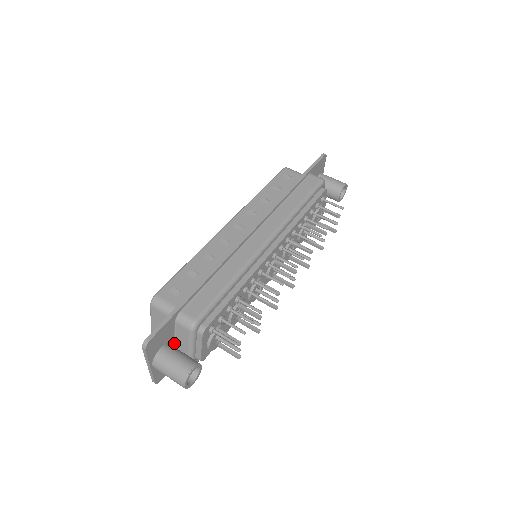
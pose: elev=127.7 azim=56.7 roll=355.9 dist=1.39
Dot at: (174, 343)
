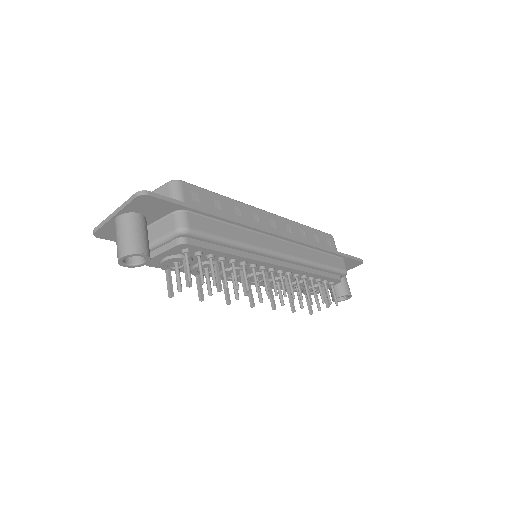
Dot at: (147, 226)
